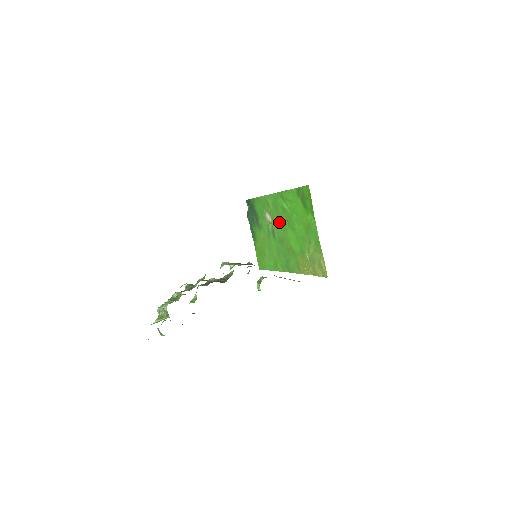
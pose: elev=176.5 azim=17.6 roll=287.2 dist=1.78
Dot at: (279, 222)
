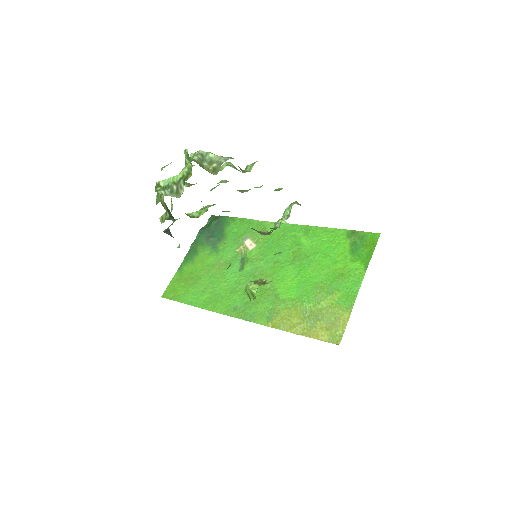
Dot at: (272, 255)
